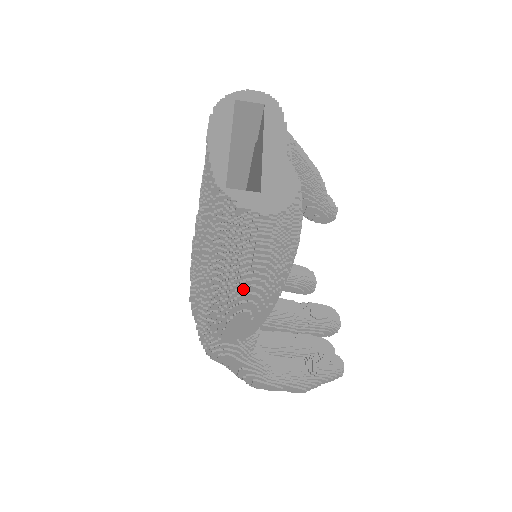
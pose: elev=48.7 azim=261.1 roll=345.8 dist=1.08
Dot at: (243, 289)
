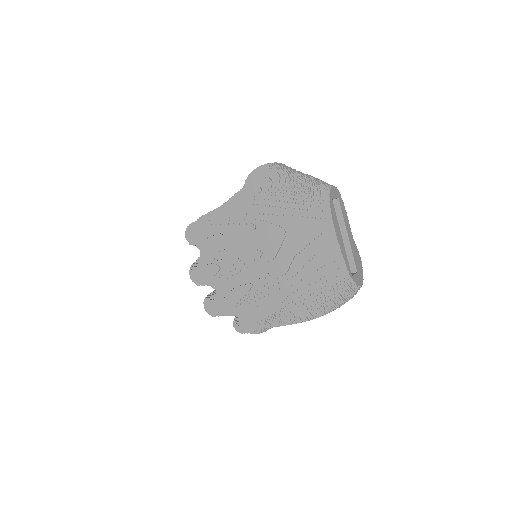
Dot at: occluded
